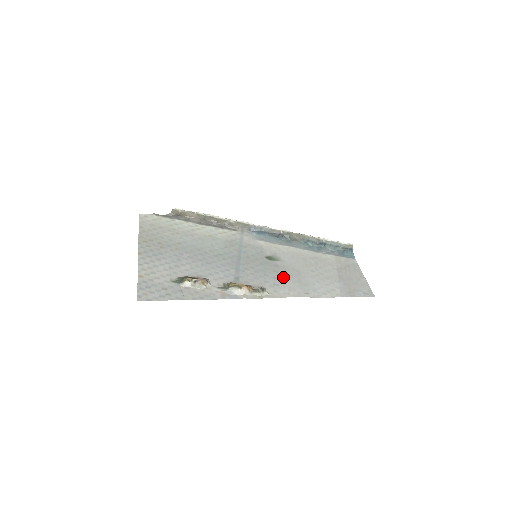
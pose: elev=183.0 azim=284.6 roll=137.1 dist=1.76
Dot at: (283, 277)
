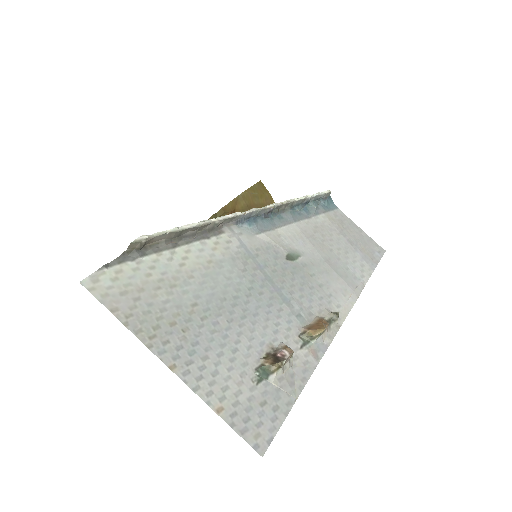
Dot at: (325, 279)
